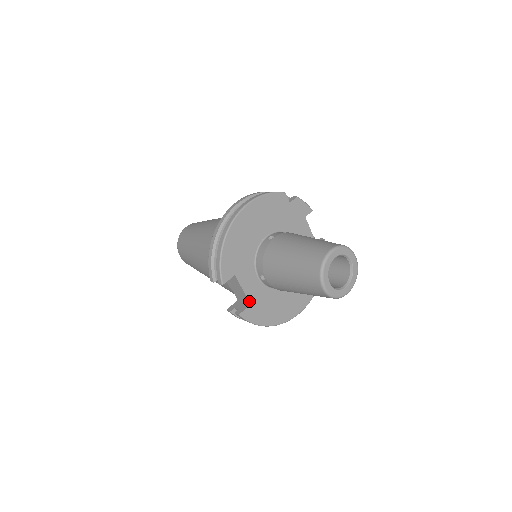
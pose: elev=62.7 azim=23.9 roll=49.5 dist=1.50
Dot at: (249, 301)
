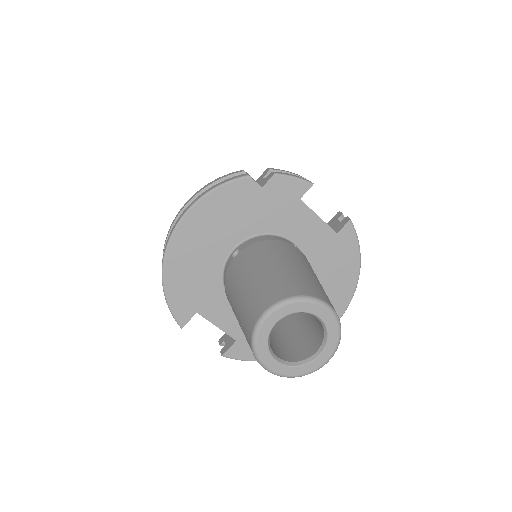
Dot at: (232, 337)
